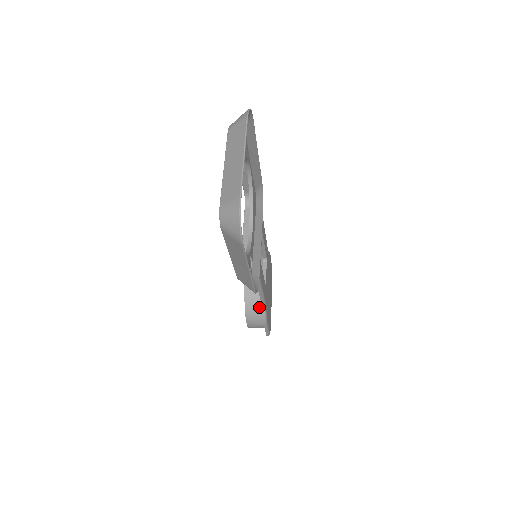
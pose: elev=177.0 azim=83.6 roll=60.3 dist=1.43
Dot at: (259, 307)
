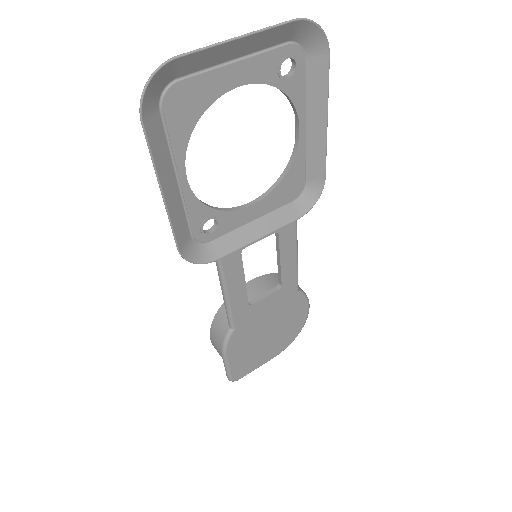
Dot at: (227, 324)
